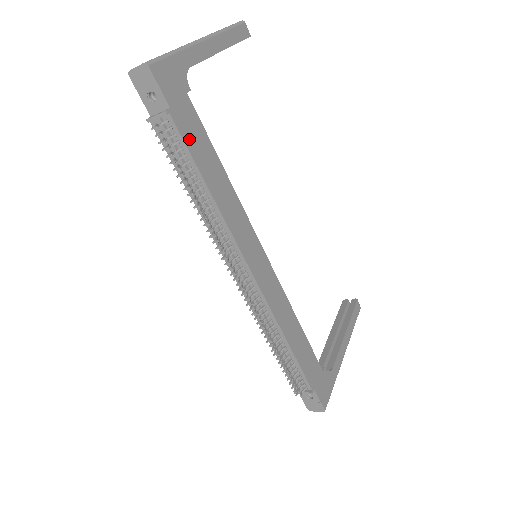
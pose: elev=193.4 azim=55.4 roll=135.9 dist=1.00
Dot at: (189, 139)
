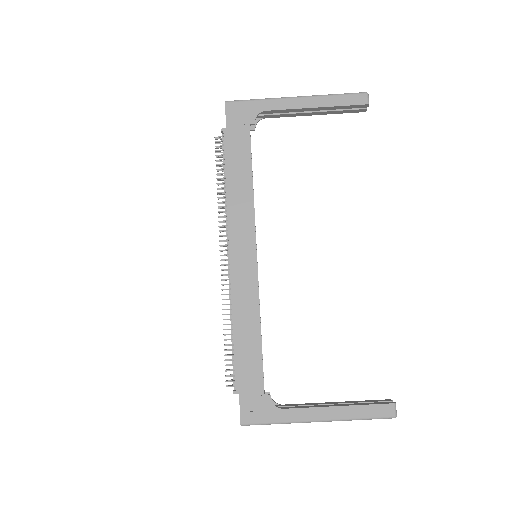
Dot at: (230, 150)
